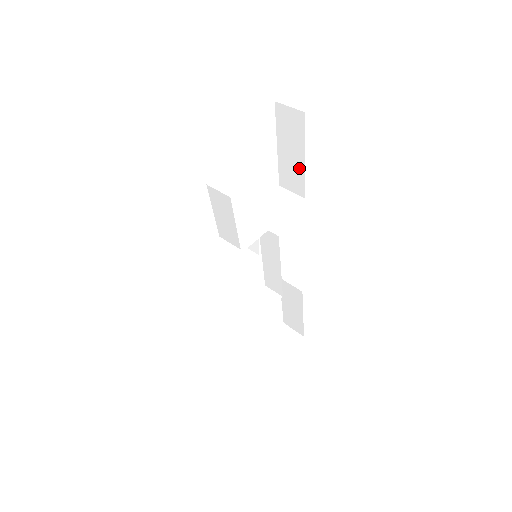
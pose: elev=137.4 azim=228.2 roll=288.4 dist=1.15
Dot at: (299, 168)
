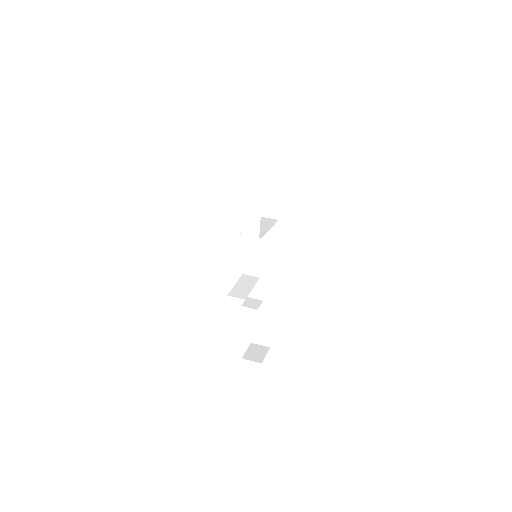
Dot at: (277, 199)
